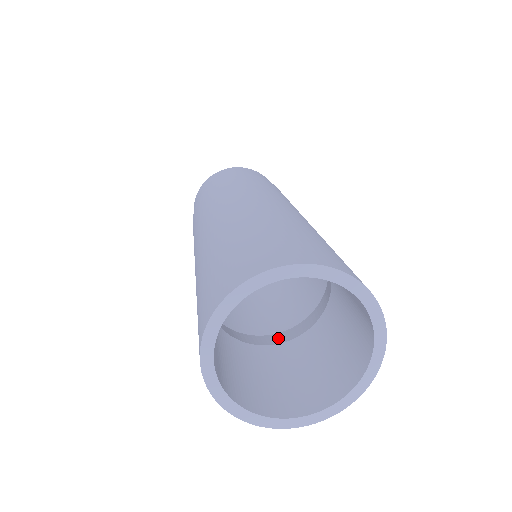
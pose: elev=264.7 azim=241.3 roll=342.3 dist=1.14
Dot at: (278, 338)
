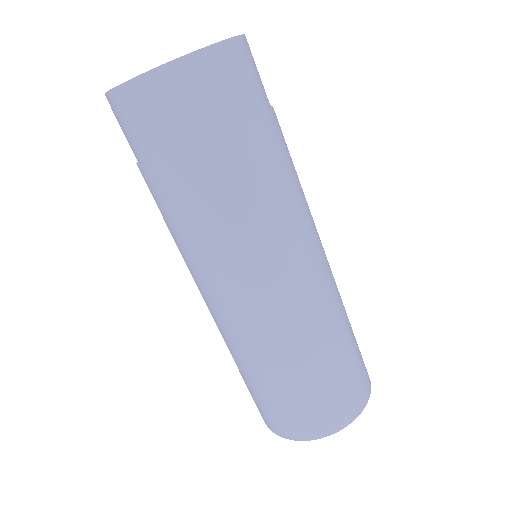
Dot at: occluded
